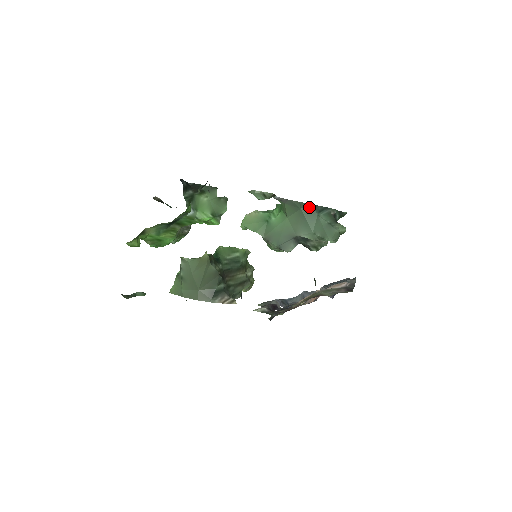
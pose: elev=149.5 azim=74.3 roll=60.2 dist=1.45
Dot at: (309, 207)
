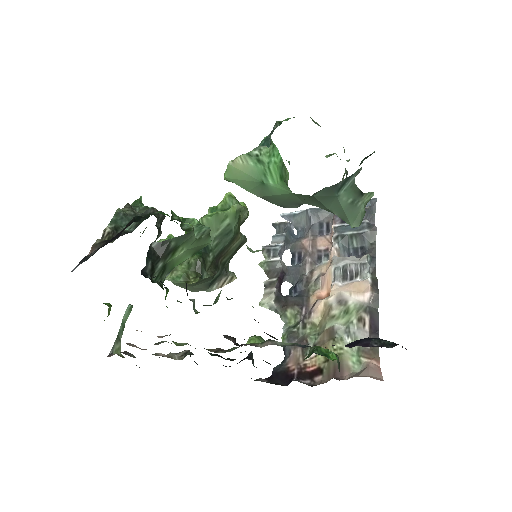
Dot at: (325, 191)
